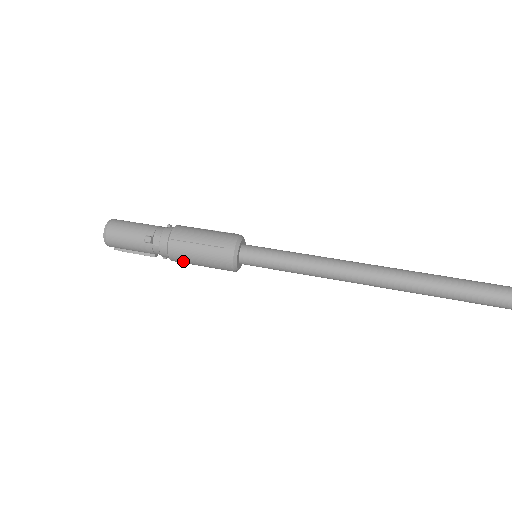
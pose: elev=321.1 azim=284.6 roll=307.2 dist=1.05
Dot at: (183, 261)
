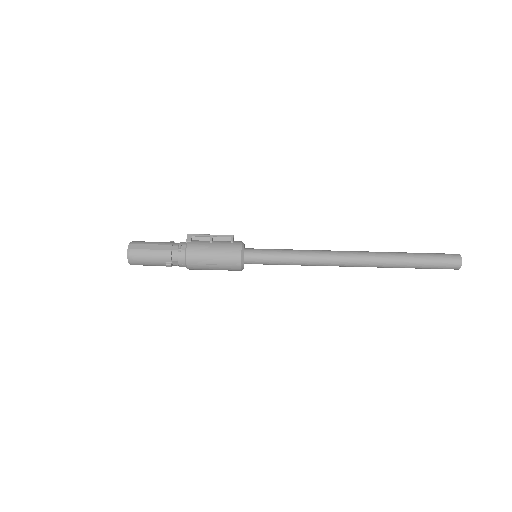
Dot at: occluded
